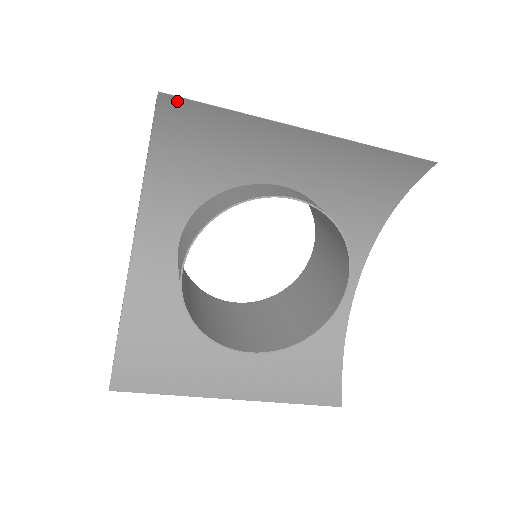
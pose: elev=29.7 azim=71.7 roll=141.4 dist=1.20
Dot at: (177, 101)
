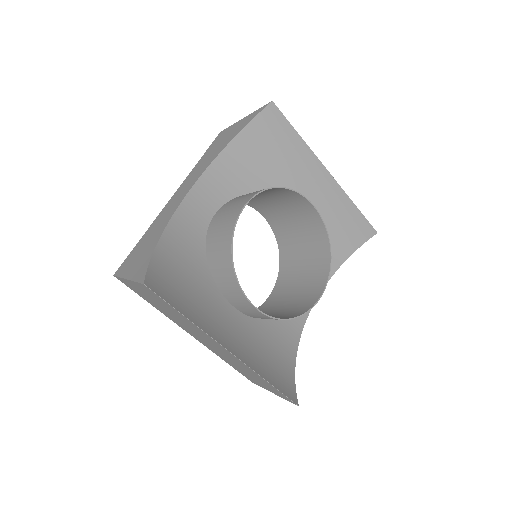
Dot at: (277, 113)
